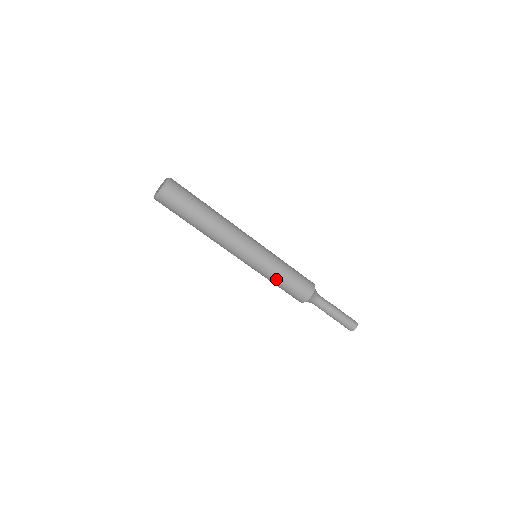
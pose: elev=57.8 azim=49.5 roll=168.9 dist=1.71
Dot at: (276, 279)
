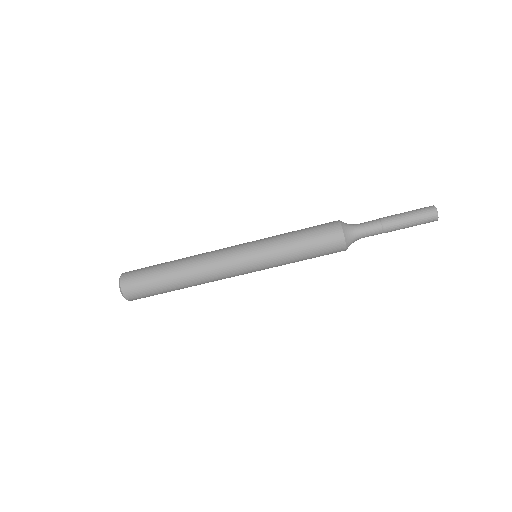
Dot at: (293, 261)
